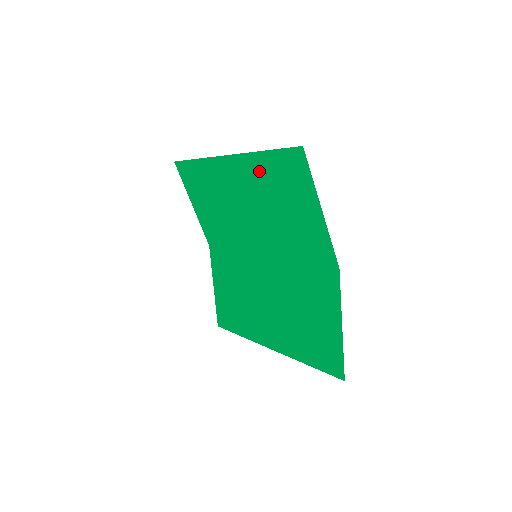
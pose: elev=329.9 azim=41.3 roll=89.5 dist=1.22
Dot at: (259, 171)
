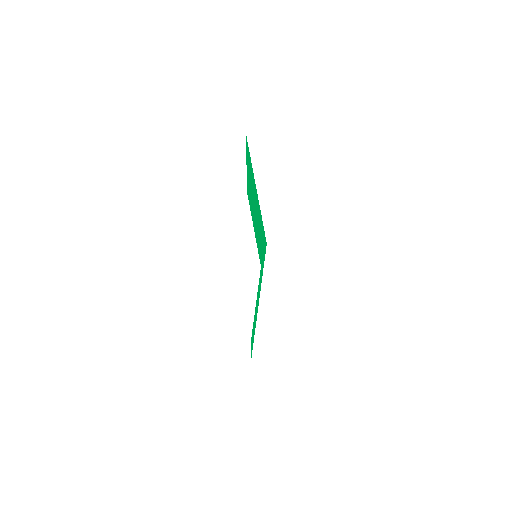
Dot at: (249, 171)
